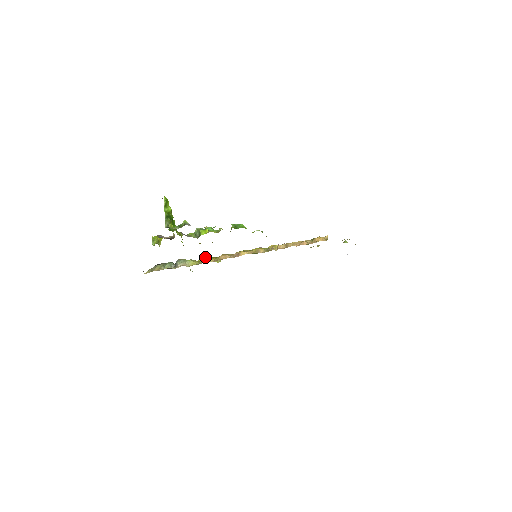
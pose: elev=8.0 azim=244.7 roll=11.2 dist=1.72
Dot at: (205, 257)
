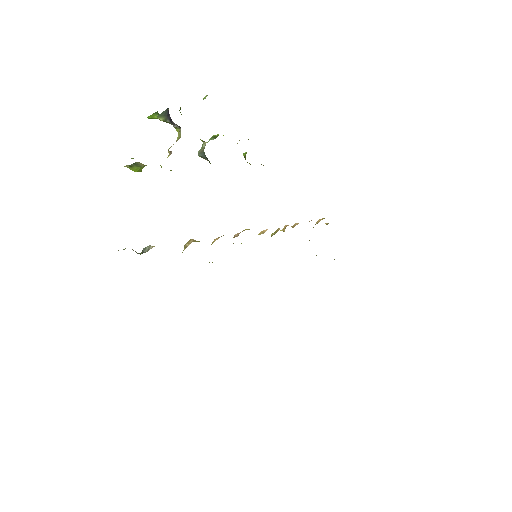
Dot at: (192, 239)
